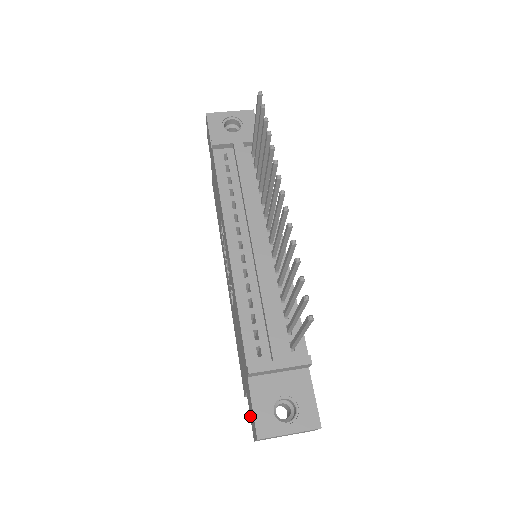
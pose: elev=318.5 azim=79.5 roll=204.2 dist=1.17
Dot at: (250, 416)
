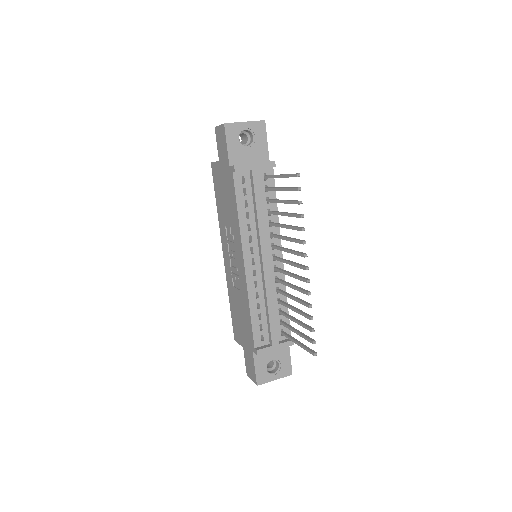
Dot at: (246, 362)
